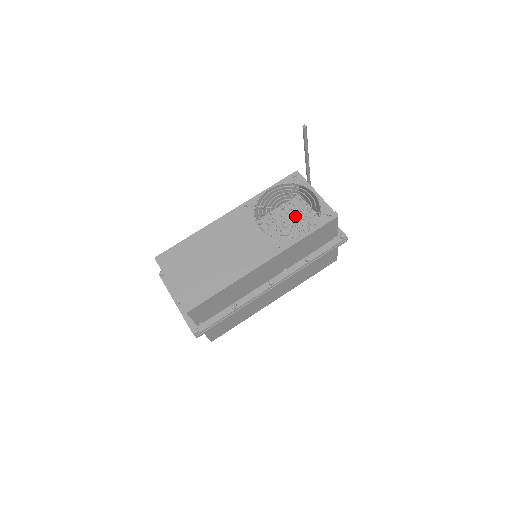
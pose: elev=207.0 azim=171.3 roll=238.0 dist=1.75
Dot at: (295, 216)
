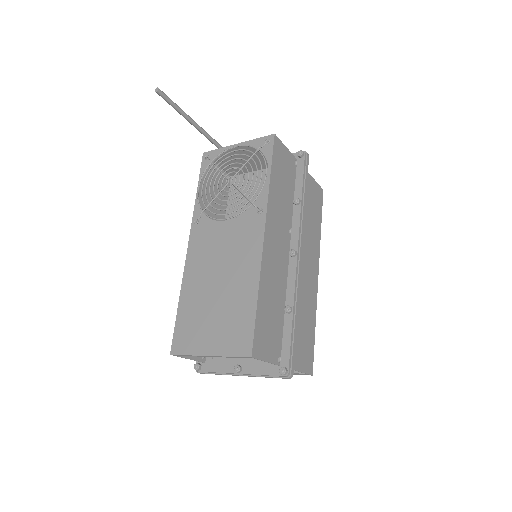
Dot at: (247, 192)
